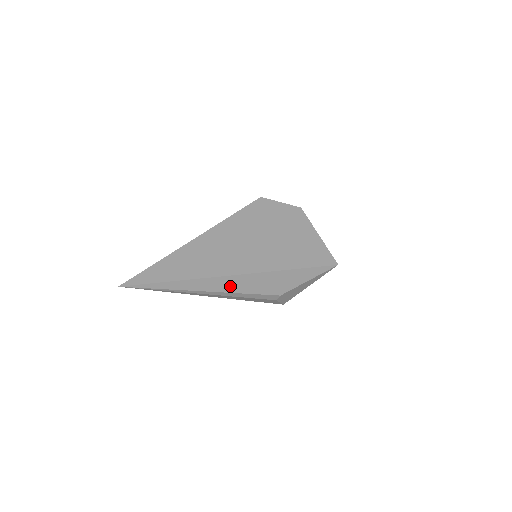
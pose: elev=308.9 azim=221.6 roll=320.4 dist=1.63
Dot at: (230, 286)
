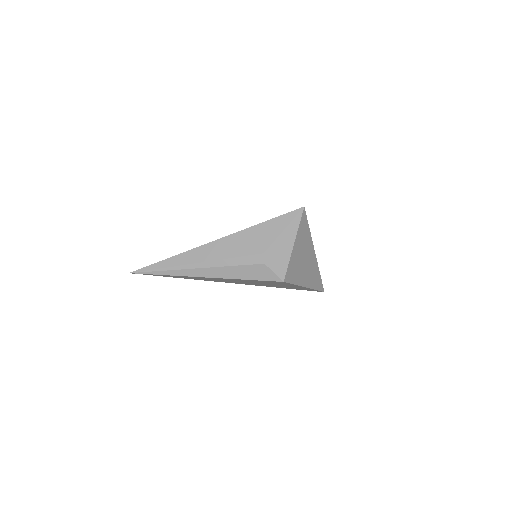
Dot at: (216, 253)
